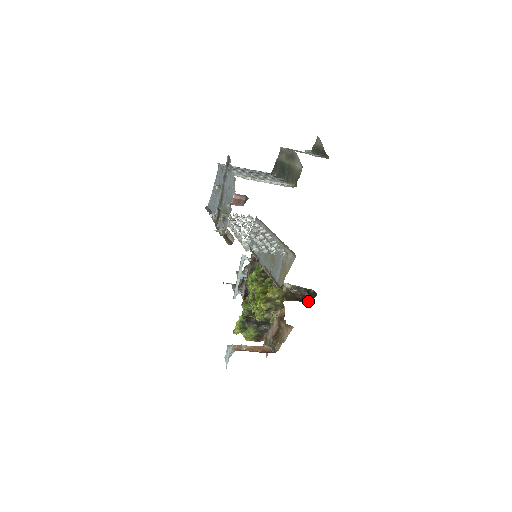
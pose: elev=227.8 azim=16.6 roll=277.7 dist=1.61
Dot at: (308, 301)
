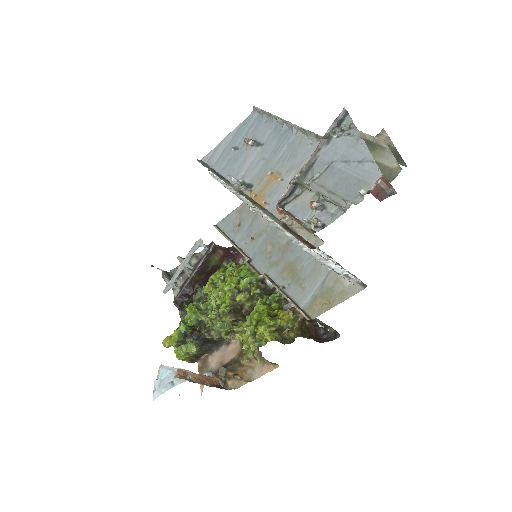
Dot at: (323, 342)
